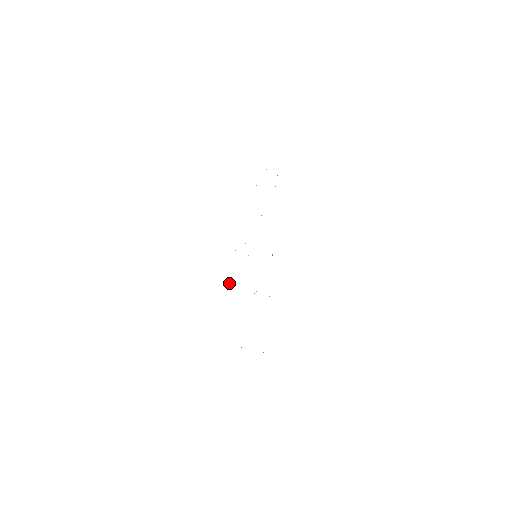
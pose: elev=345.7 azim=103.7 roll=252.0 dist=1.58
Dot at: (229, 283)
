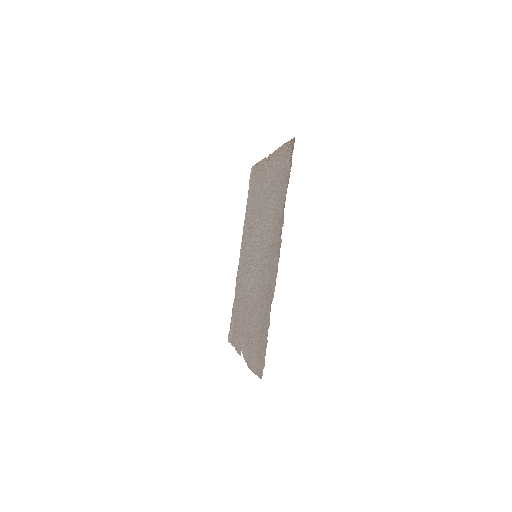
Dot at: occluded
